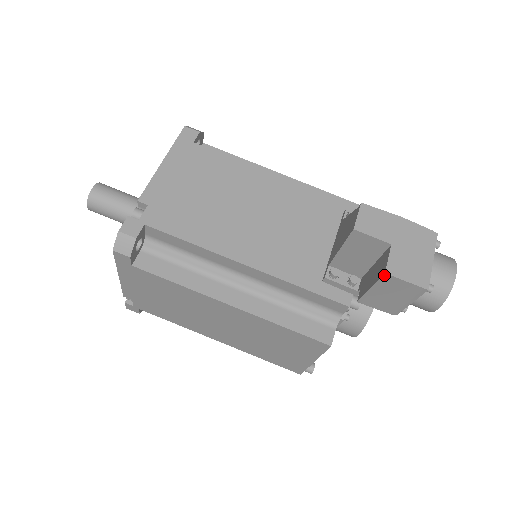
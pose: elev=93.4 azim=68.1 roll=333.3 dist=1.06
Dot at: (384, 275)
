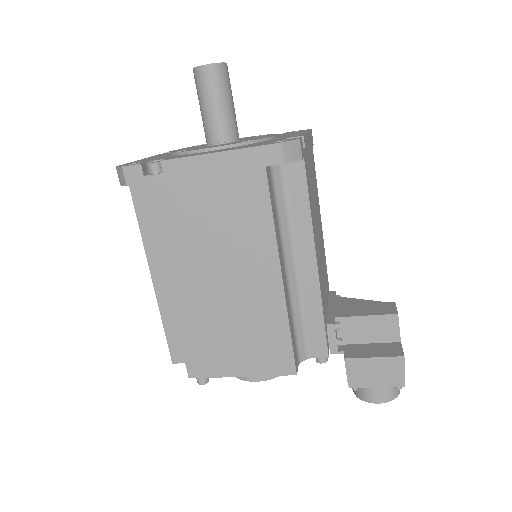
Dot at: (401, 357)
